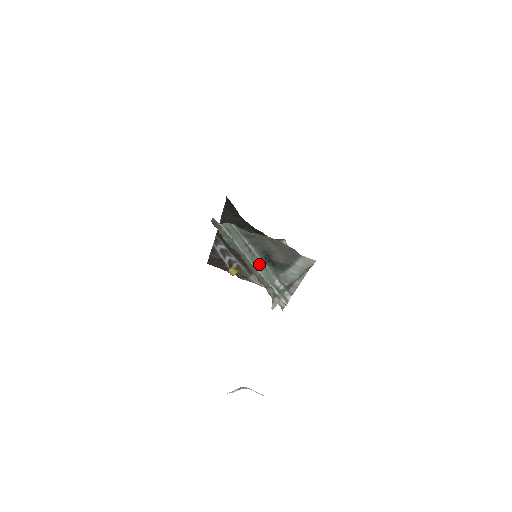
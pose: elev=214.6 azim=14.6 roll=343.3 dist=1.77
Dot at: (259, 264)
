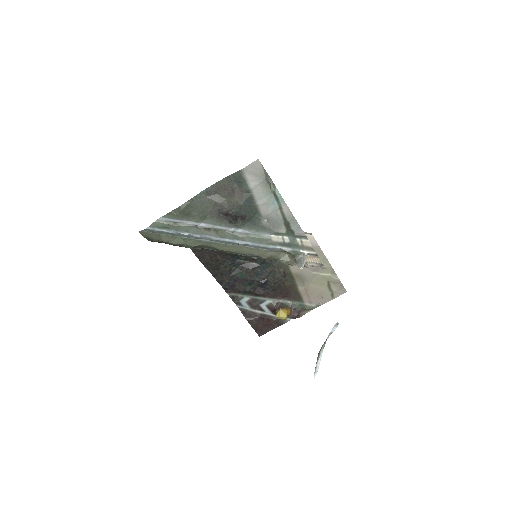
Dot at: (233, 235)
